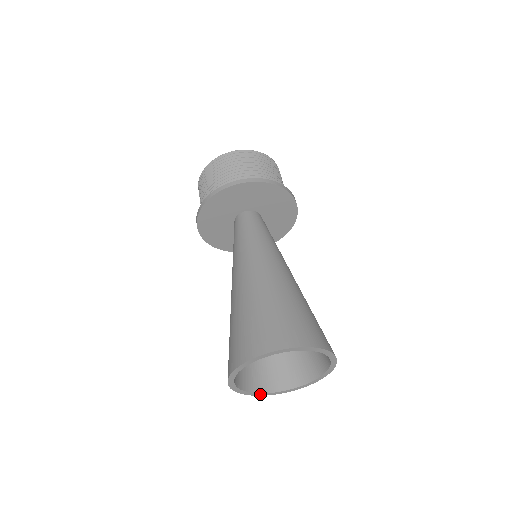
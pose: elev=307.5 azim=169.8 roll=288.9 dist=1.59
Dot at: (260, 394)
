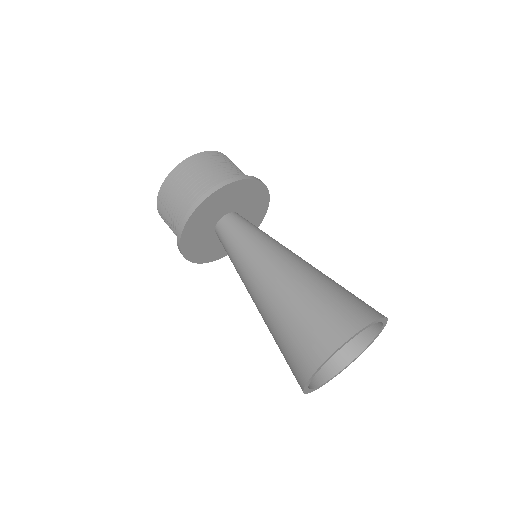
Dot at: (314, 389)
